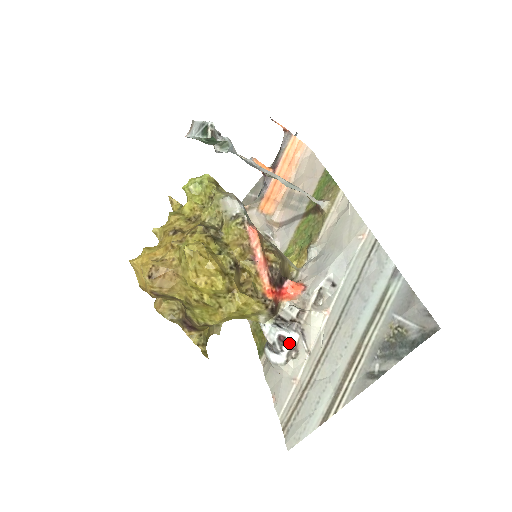
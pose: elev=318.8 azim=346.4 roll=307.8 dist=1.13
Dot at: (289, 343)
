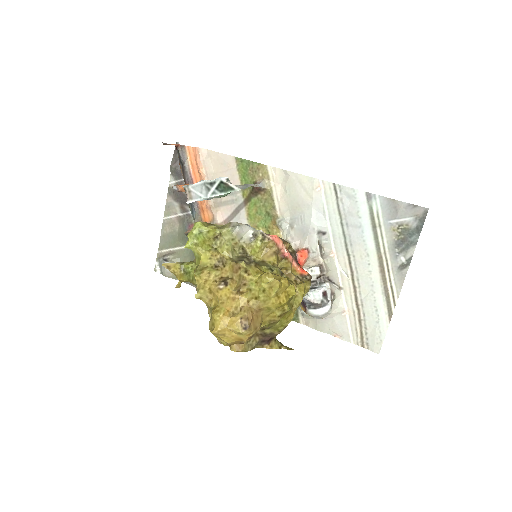
Dot at: (328, 293)
